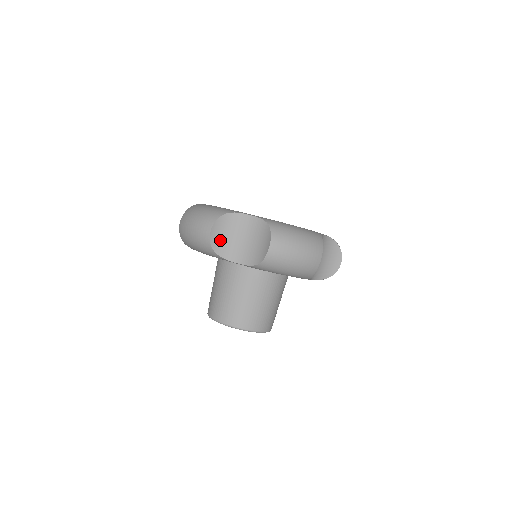
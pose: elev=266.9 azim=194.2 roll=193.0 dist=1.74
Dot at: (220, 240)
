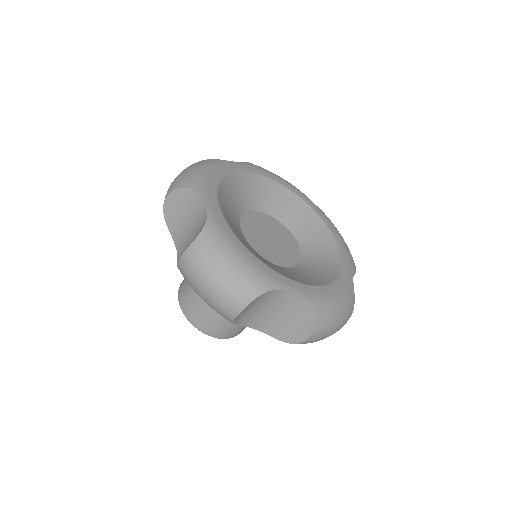
Dot at: (174, 213)
